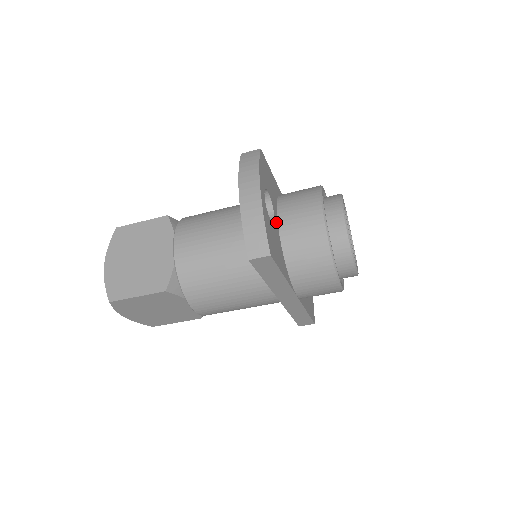
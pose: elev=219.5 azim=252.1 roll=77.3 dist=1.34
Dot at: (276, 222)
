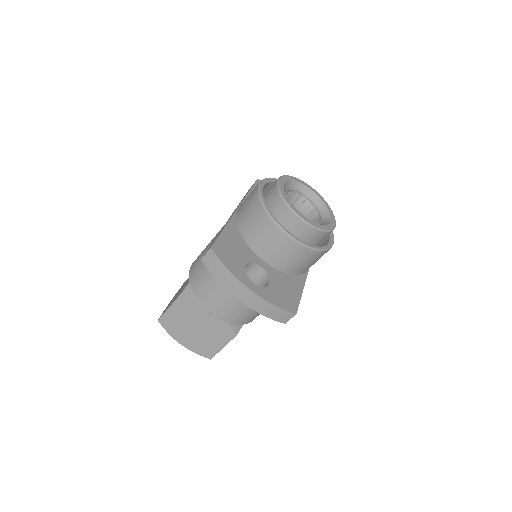
Dot at: (265, 266)
